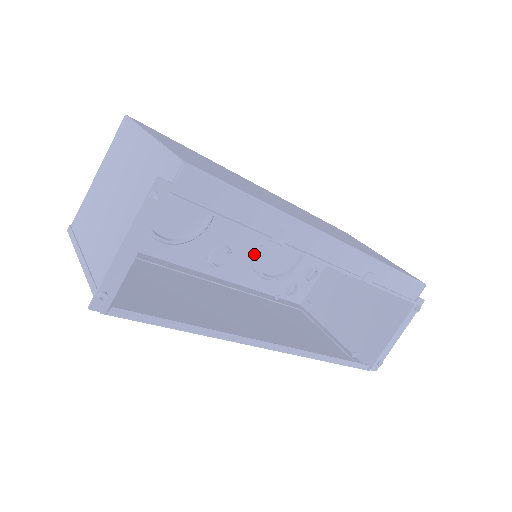
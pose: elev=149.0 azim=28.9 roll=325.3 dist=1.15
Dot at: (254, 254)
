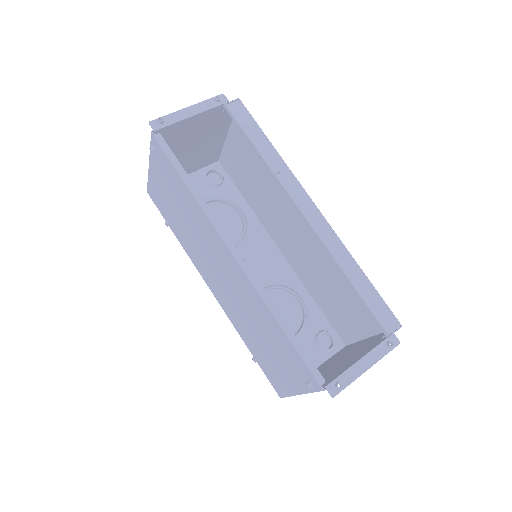
Dot at: occluded
